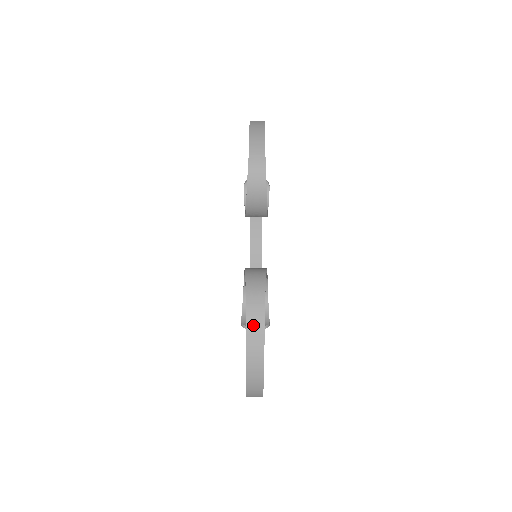
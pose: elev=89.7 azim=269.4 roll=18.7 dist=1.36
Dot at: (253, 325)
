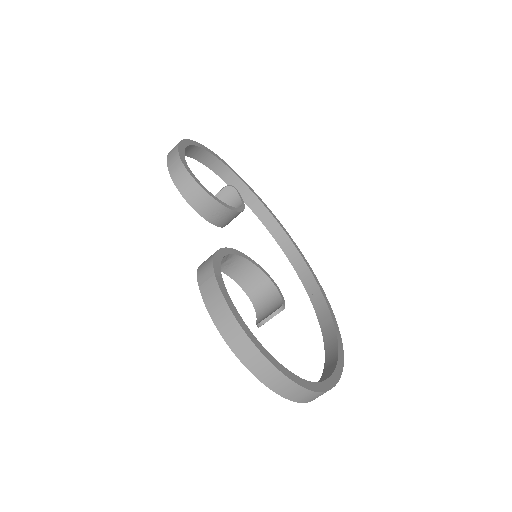
Dot at: (212, 303)
